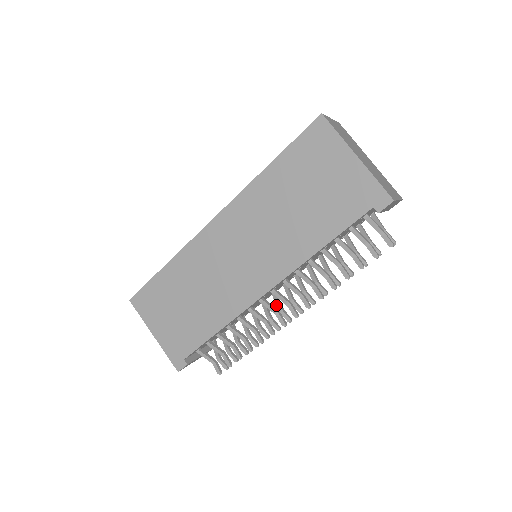
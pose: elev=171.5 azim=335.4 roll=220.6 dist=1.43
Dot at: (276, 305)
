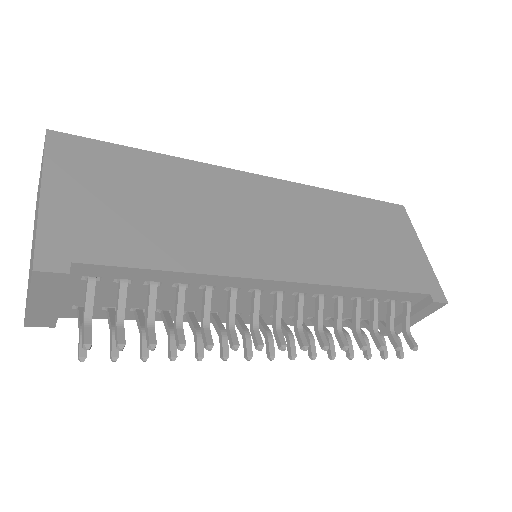
Dot at: (241, 325)
